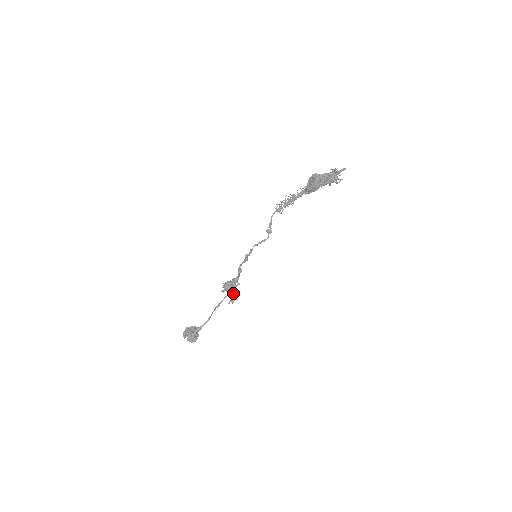
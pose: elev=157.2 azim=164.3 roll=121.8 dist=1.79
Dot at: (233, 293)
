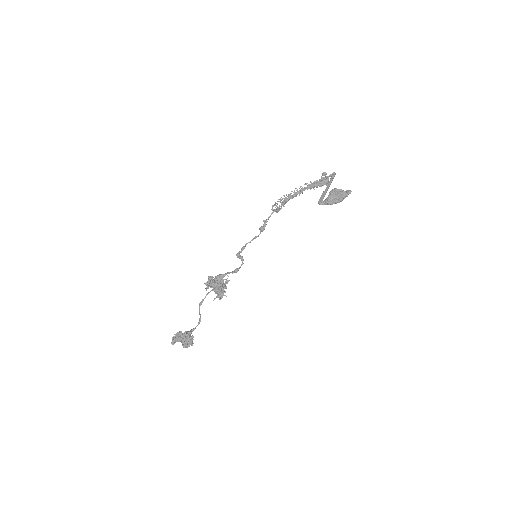
Dot at: (221, 290)
